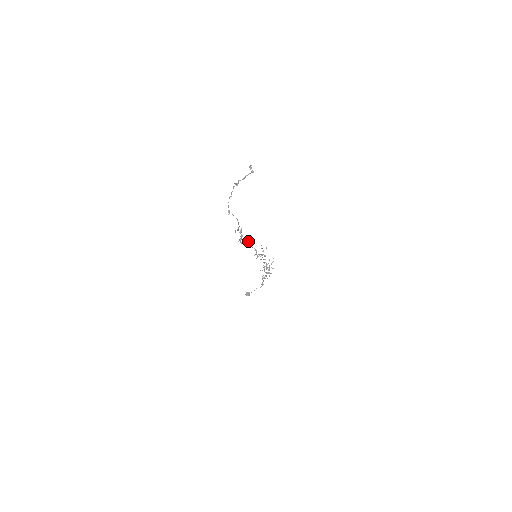
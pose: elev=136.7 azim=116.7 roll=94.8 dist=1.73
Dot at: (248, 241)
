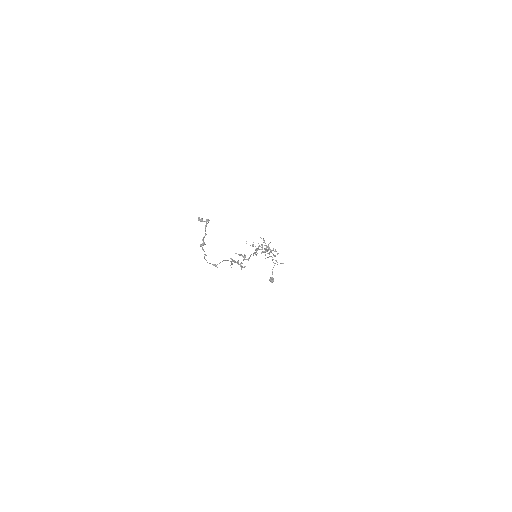
Dot at: occluded
